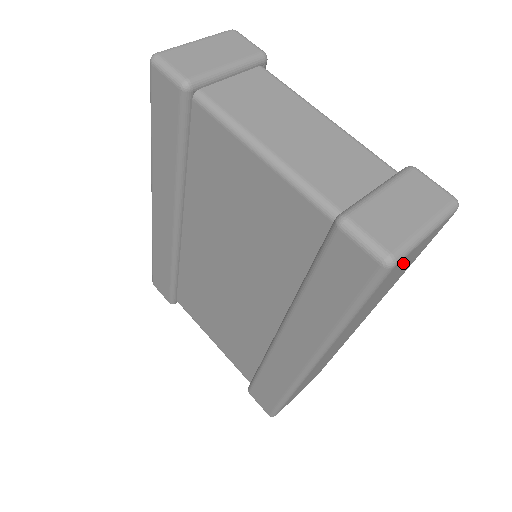
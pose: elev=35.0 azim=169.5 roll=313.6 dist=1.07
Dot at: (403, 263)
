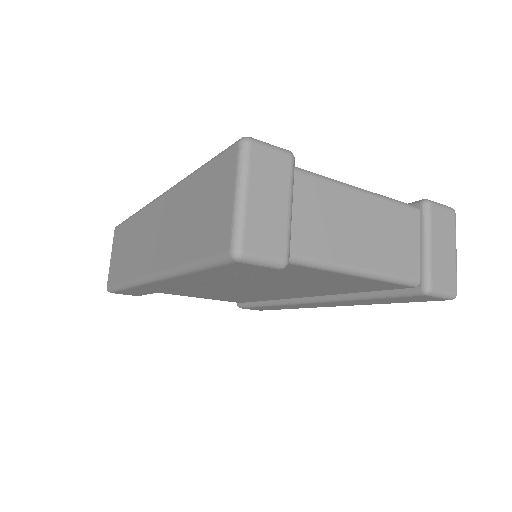
Dot at: occluded
